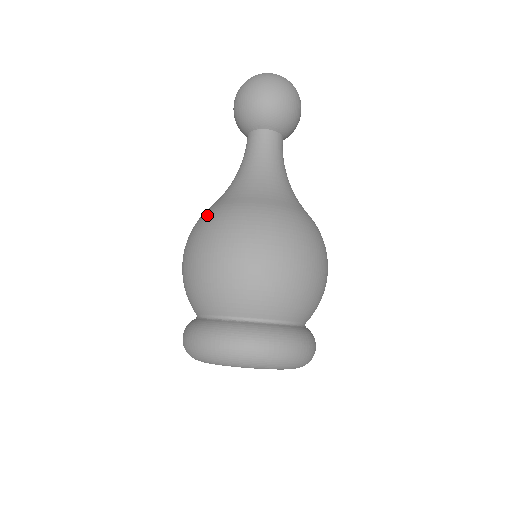
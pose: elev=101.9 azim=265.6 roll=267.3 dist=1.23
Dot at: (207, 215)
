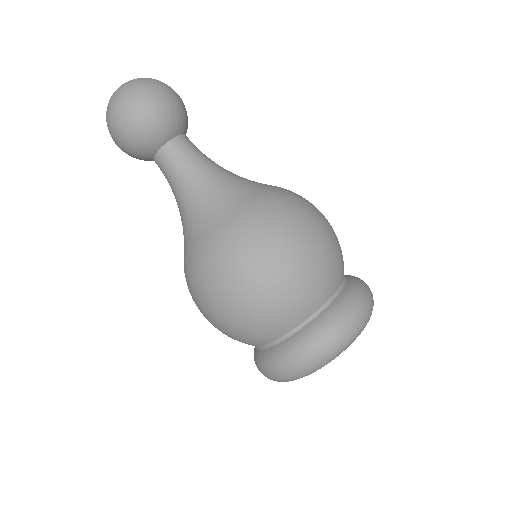
Dot at: (185, 273)
